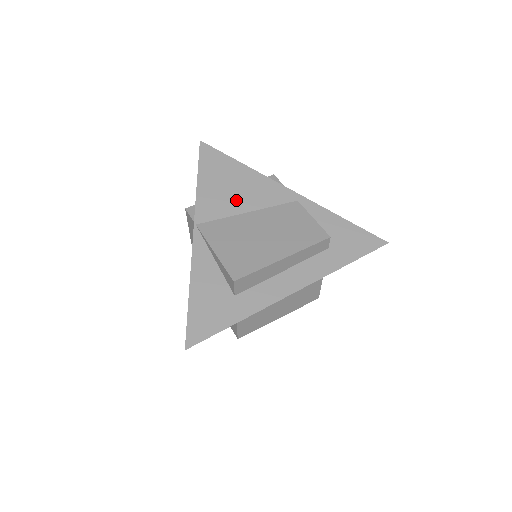
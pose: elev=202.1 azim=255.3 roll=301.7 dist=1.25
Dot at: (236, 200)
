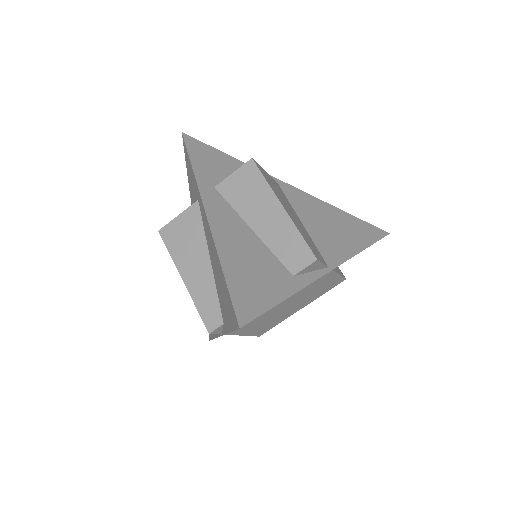
Dot at: occluded
